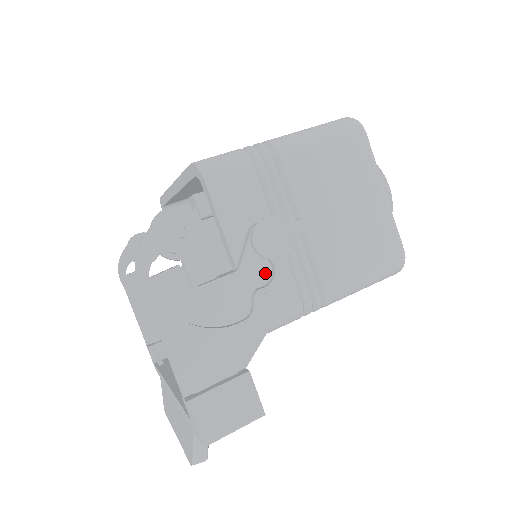
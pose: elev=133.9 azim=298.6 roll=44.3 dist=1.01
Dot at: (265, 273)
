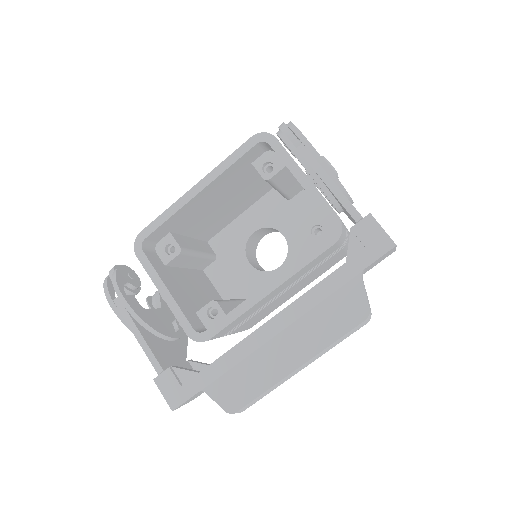
Dot at: occluded
